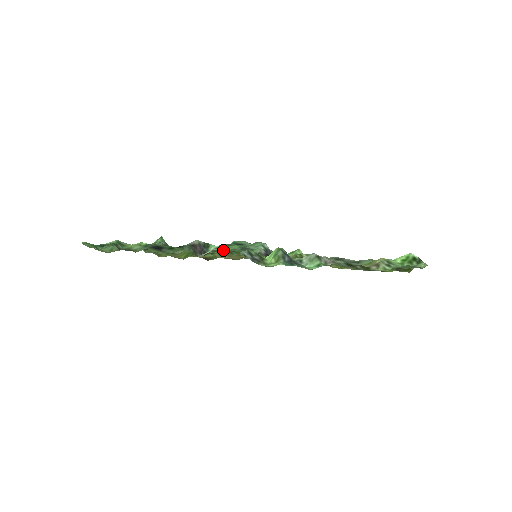
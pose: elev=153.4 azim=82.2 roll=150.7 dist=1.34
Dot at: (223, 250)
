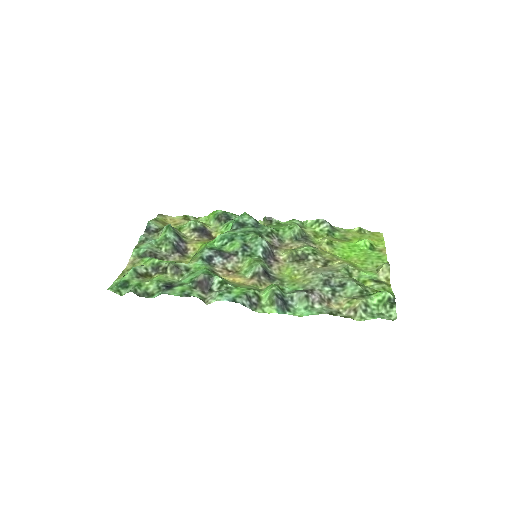
Dot at: (226, 281)
